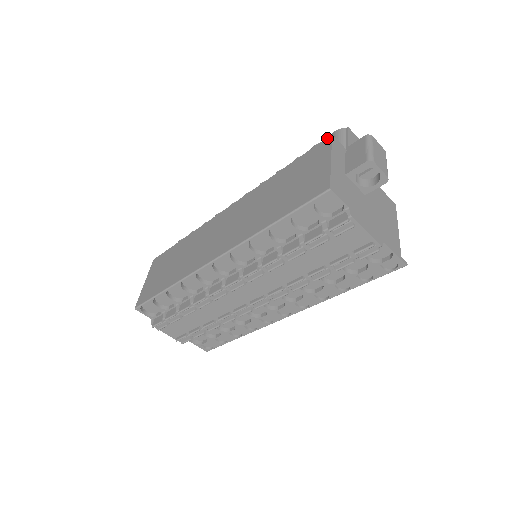
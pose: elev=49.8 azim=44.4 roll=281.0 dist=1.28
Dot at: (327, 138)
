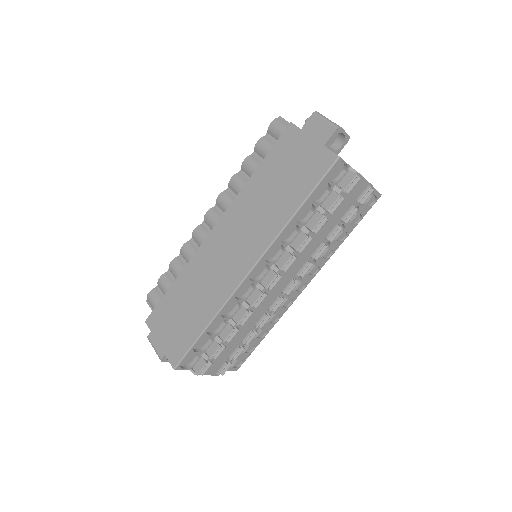
Dot at: (288, 126)
